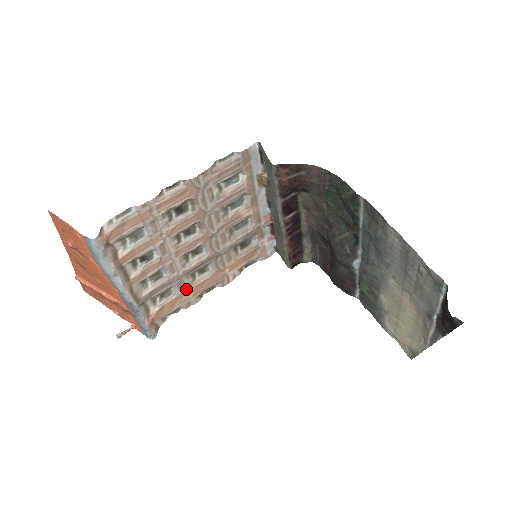
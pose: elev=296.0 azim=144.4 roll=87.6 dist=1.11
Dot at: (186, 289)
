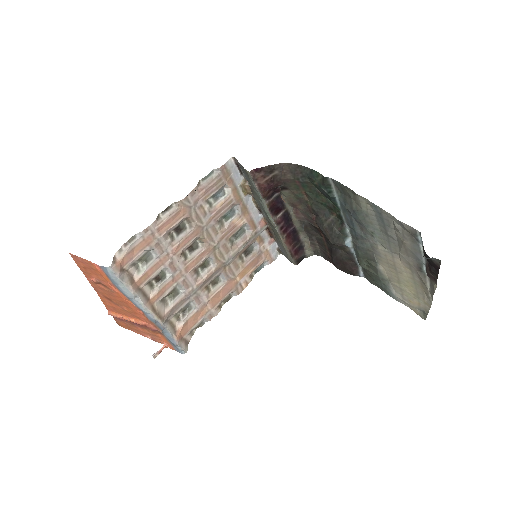
Dot at: (204, 302)
